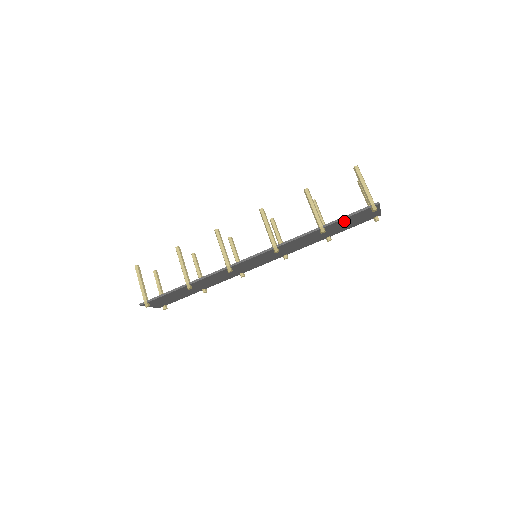
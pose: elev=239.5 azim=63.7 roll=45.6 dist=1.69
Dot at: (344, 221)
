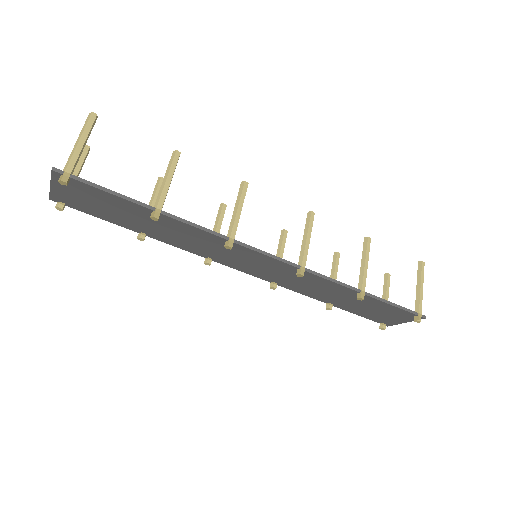
Dot at: (379, 305)
